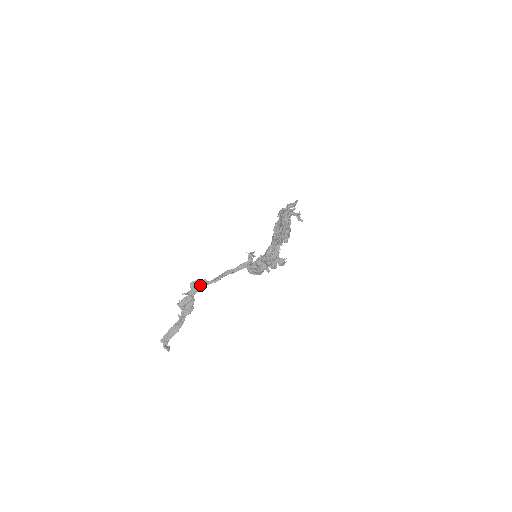
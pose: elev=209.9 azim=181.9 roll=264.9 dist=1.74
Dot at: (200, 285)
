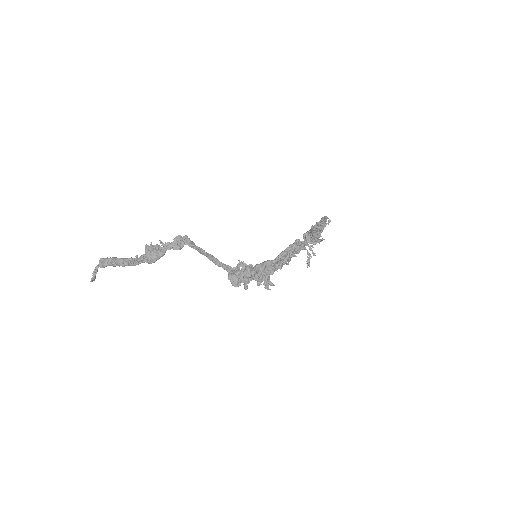
Dot at: (187, 241)
